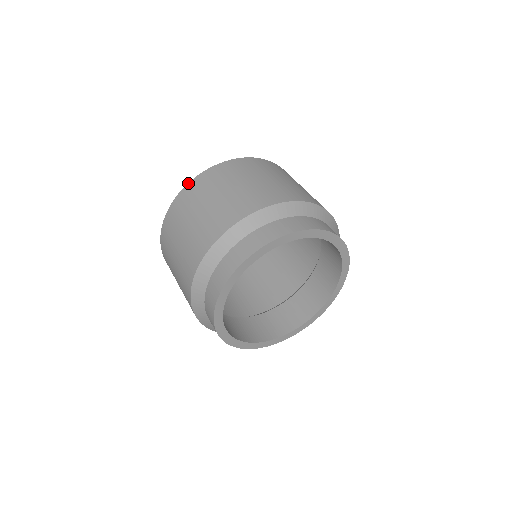
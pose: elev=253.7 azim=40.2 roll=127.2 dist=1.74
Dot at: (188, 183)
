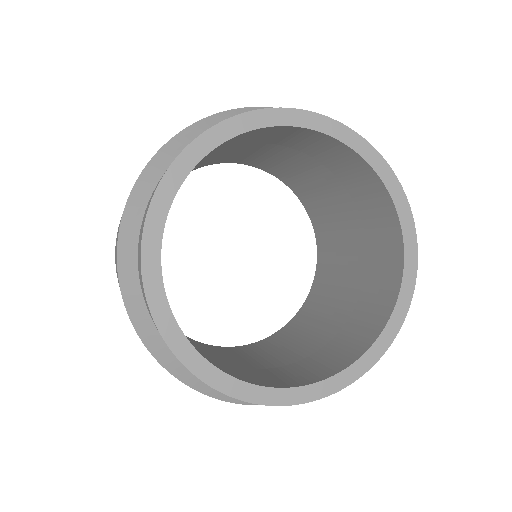
Dot at: occluded
